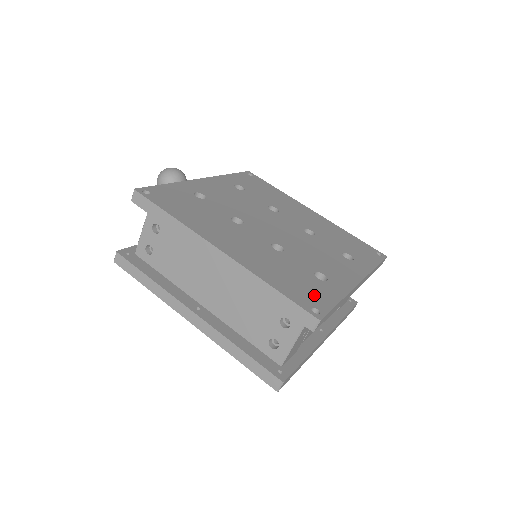
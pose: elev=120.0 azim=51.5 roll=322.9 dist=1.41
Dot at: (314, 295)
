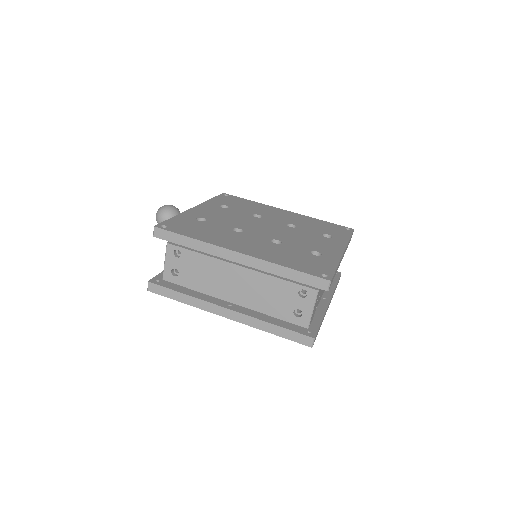
Dot at: (318, 266)
